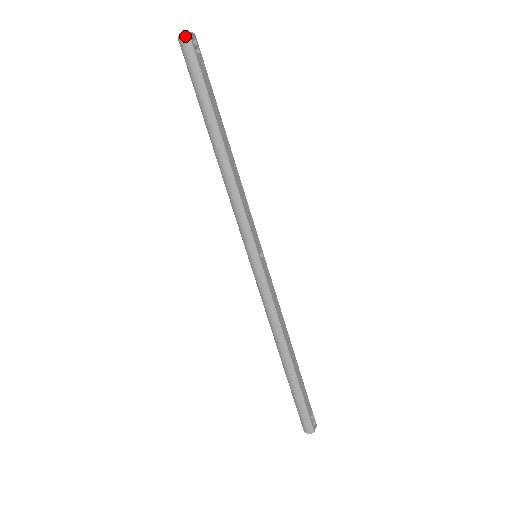
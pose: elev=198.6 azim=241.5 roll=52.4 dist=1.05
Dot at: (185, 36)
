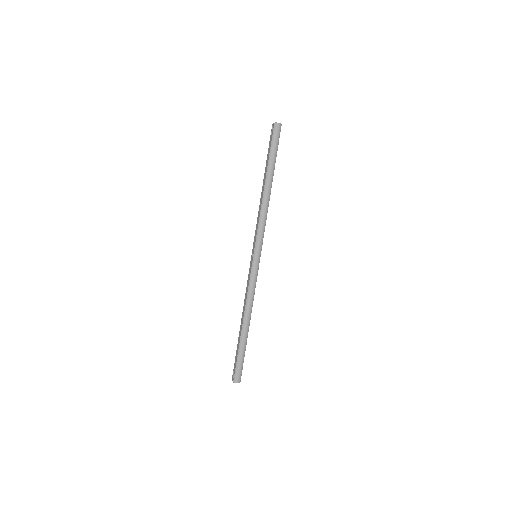
Dot at: (280, 125)
